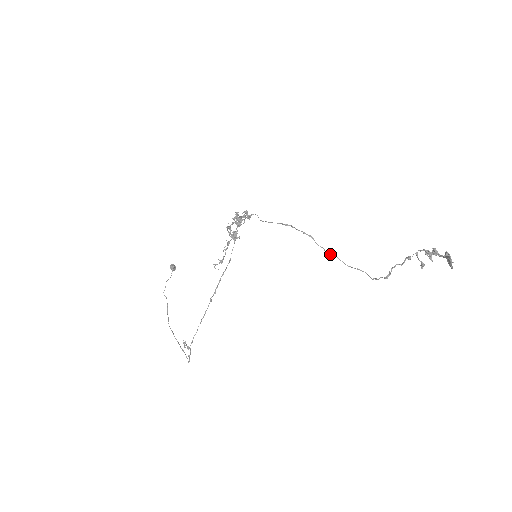
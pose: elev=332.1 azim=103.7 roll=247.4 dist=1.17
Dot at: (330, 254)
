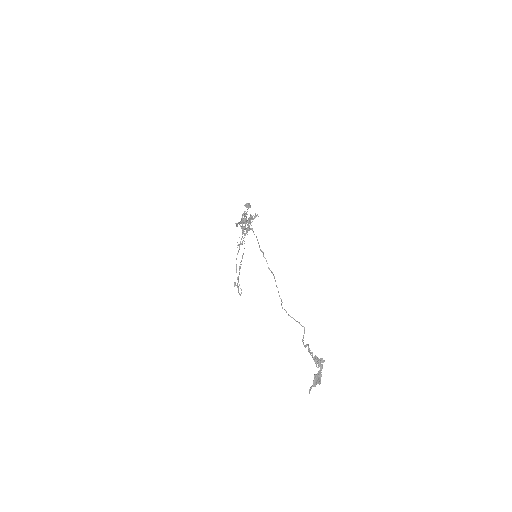
Dot at: (280, 298)
